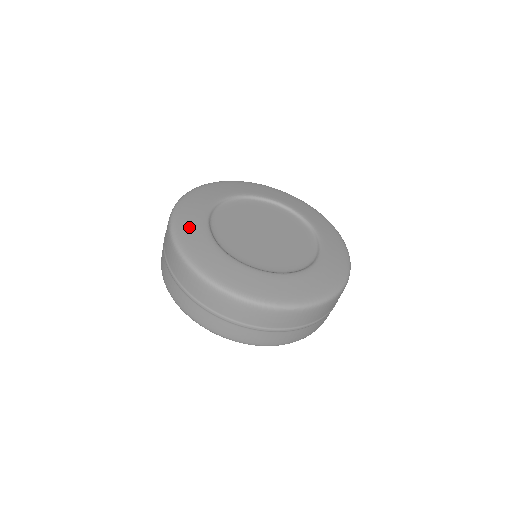
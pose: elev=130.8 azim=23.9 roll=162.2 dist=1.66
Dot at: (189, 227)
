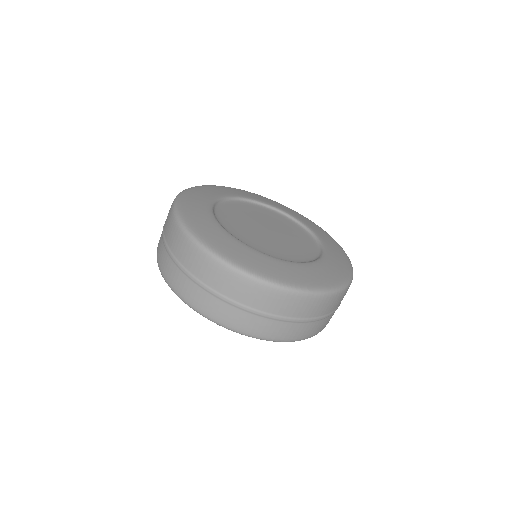
Dot at: (237, 252)
